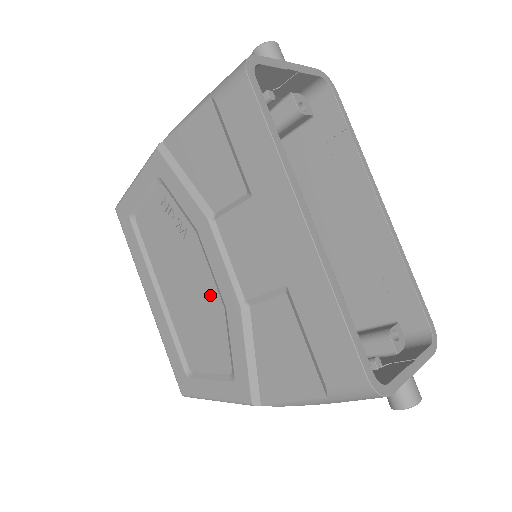
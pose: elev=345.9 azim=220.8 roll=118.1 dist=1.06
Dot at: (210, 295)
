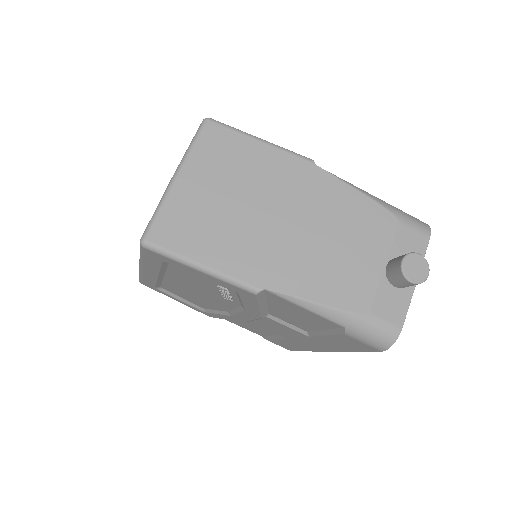
Dot at: (220, 306)
